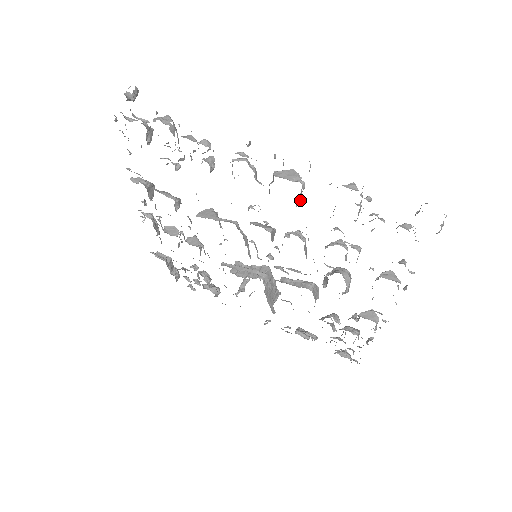
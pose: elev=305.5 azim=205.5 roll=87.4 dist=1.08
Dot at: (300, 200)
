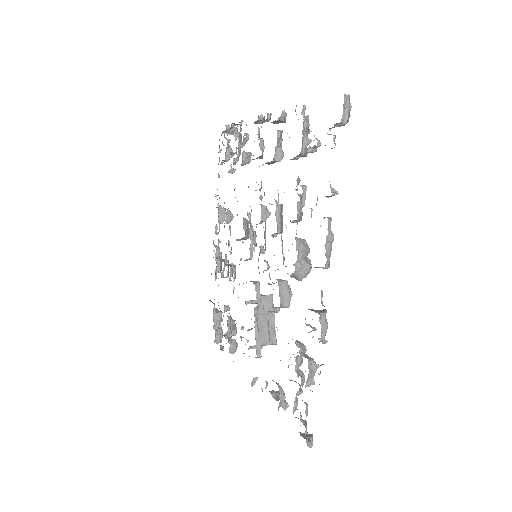
Dot at: (281, 159)
